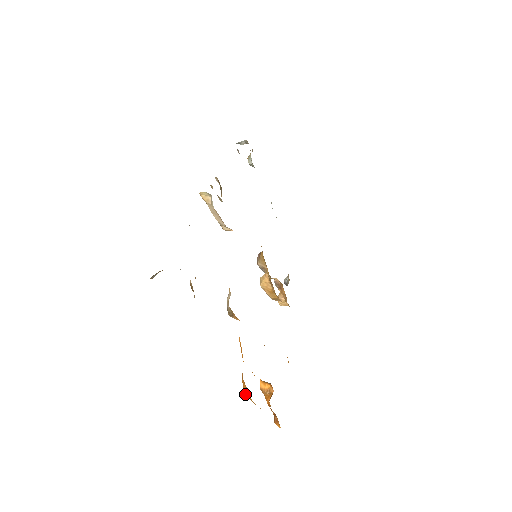
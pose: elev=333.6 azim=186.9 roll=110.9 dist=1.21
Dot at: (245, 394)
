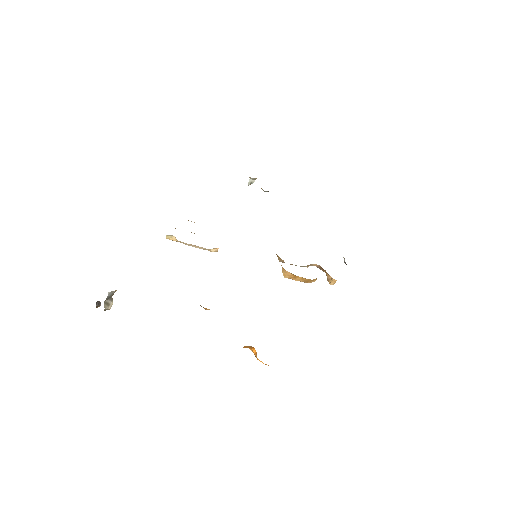
Dot at: occluded
